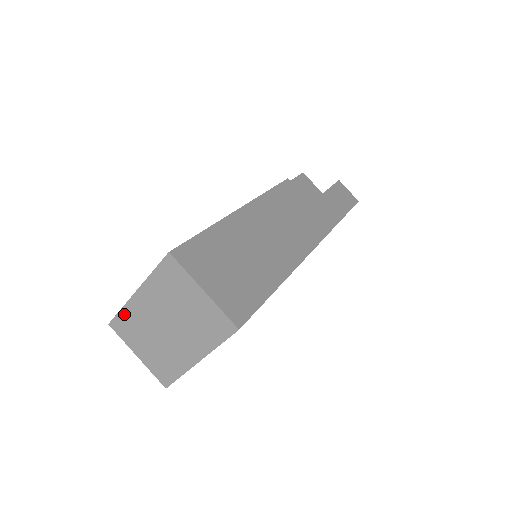
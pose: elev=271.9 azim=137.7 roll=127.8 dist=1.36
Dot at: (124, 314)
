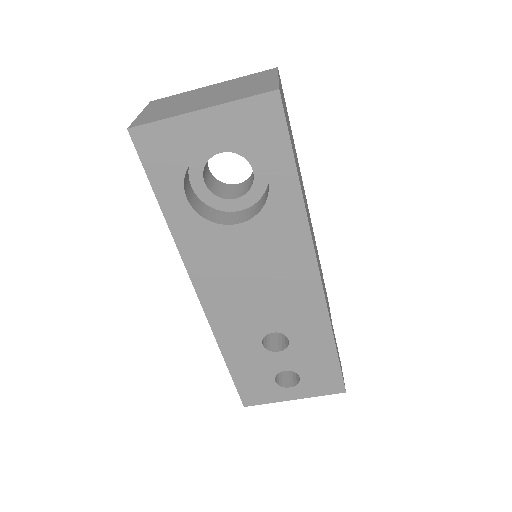
Dot at: (178, 95)
